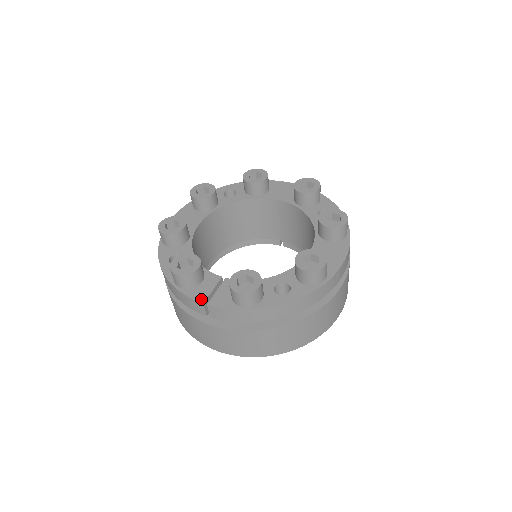
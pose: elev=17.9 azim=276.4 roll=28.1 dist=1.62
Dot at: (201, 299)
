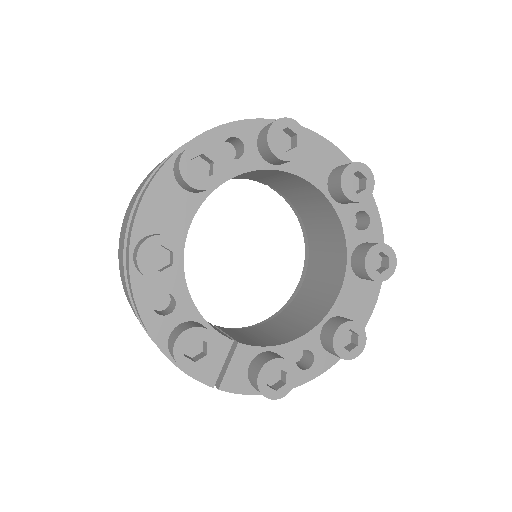
Dot at: (210, 381)
